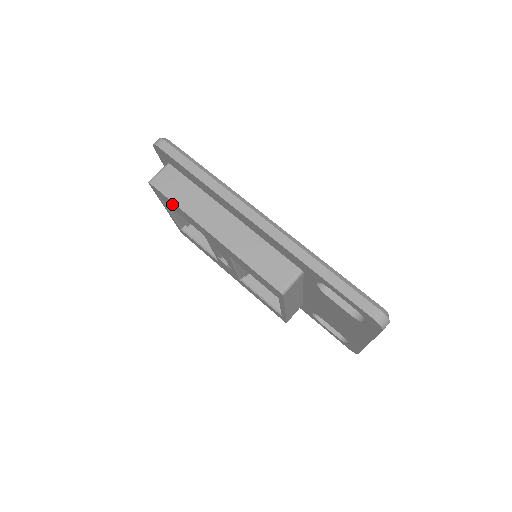
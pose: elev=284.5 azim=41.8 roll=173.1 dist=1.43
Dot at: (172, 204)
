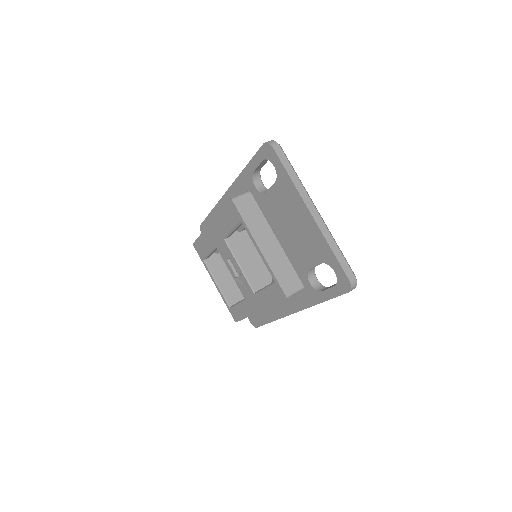
Dot at: (201, 243)
